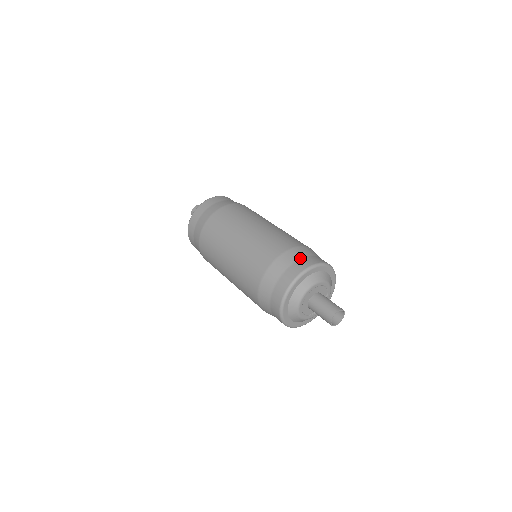
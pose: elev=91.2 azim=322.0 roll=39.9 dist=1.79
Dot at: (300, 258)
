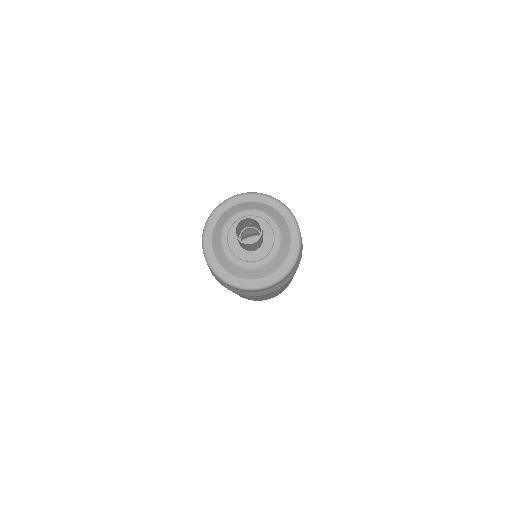
Dot at: occluded
